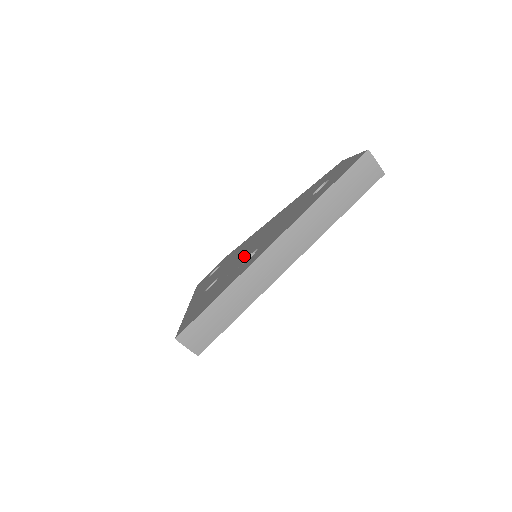
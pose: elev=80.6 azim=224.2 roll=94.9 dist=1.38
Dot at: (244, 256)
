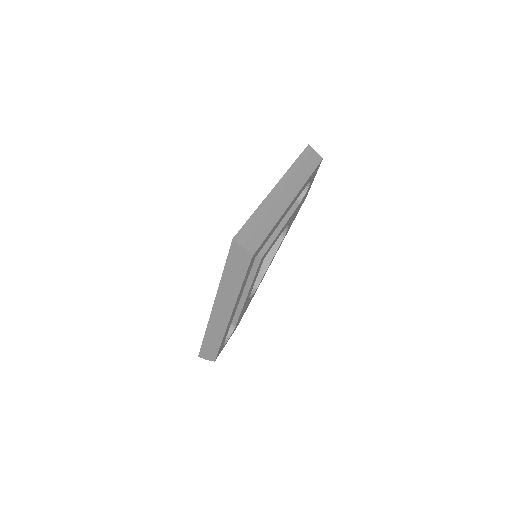
Dot at: occluded
